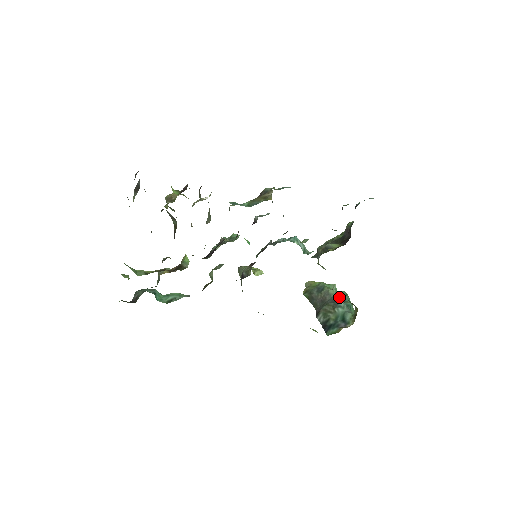
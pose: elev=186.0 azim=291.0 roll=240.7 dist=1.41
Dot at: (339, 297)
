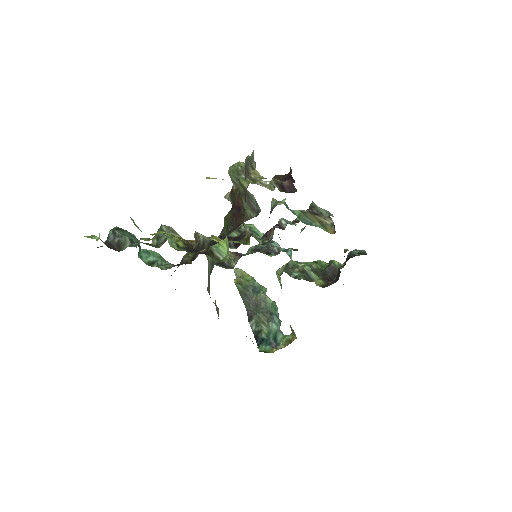
Dot at: (273, 309)
